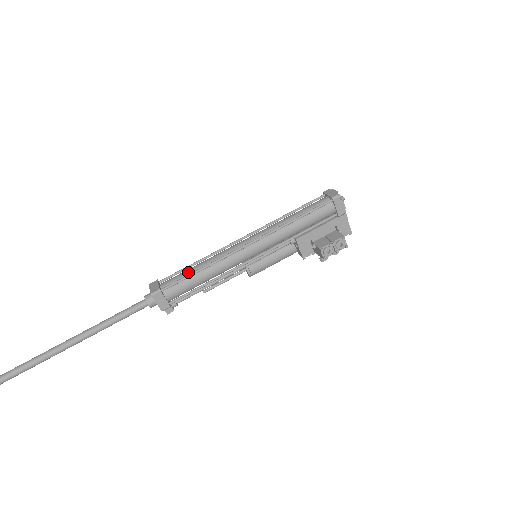
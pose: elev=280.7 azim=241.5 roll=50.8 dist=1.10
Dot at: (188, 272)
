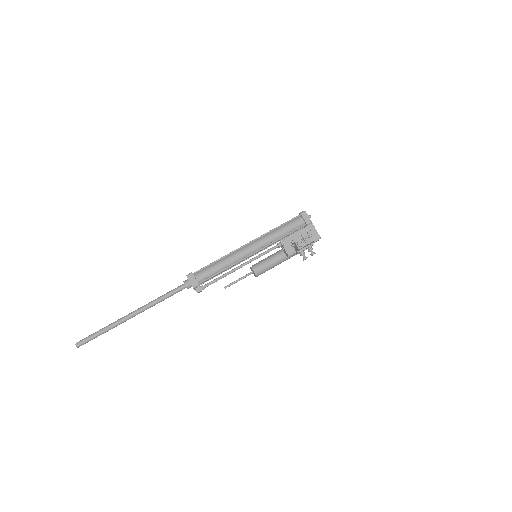
Dot at: (211, 264)
